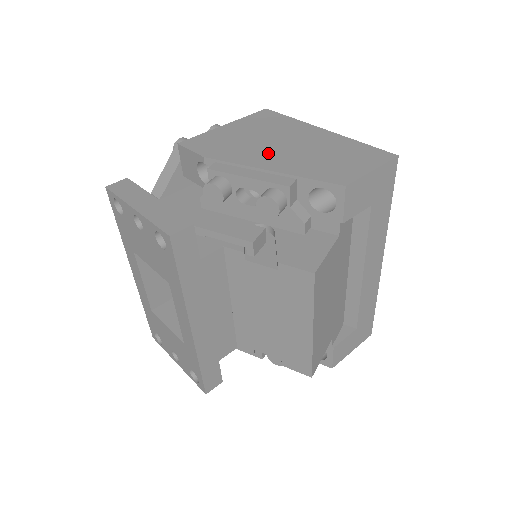
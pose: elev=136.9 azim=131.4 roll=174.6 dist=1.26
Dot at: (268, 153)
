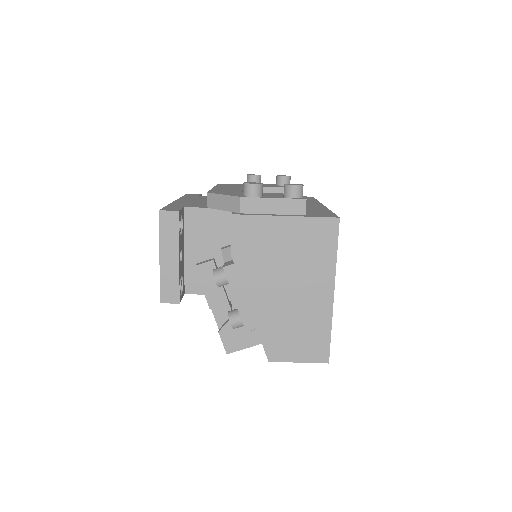
Dot at: (269, 289)
